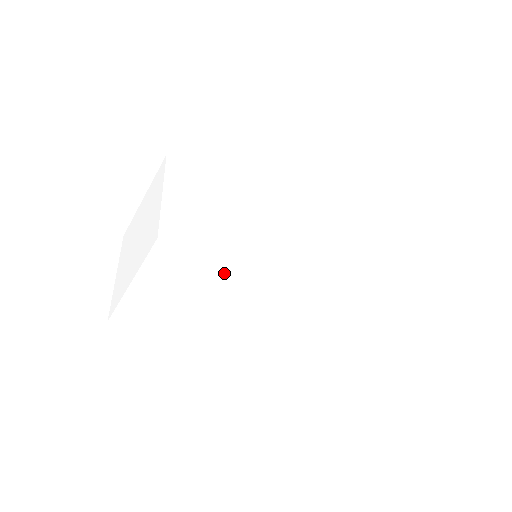
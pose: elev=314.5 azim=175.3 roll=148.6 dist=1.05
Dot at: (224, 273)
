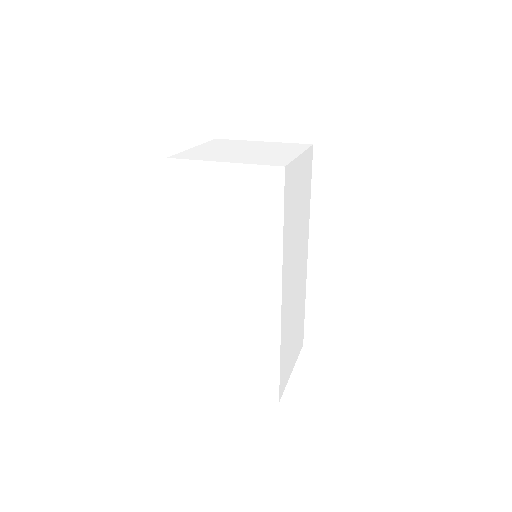
Dot at: (271, 233)
